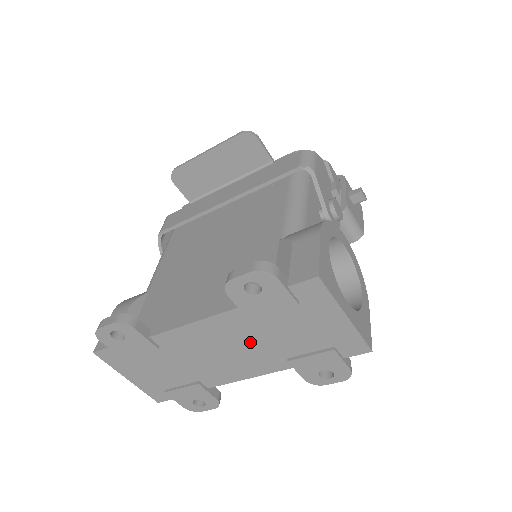
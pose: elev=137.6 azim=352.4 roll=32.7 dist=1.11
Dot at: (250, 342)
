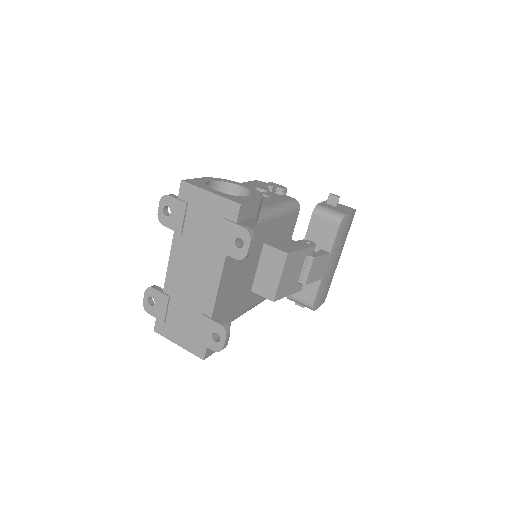
Dot at: (196, 253)
